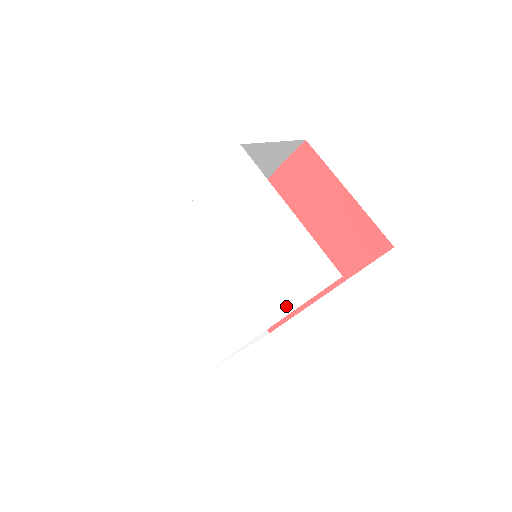
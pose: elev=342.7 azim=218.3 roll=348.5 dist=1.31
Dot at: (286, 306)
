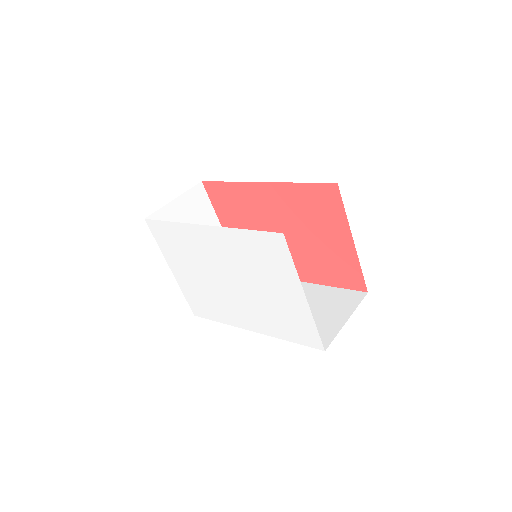
Dot at: (274, 333)
